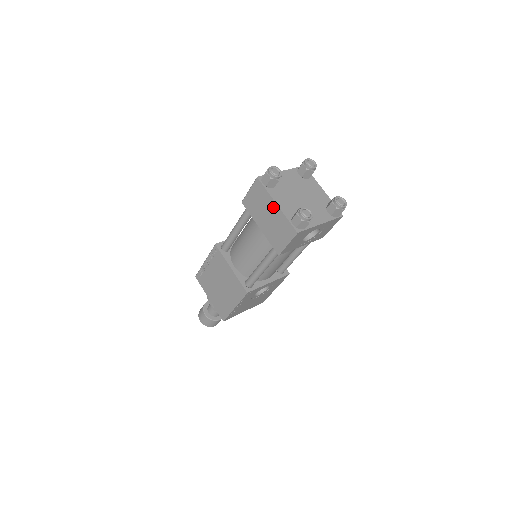
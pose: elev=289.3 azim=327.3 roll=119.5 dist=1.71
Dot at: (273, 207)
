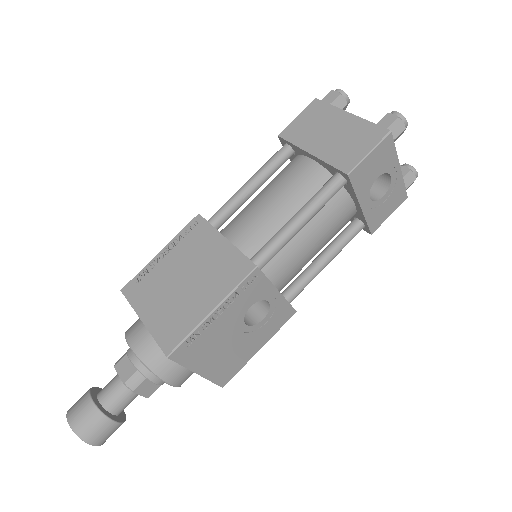
Dot at: (343, 118)
